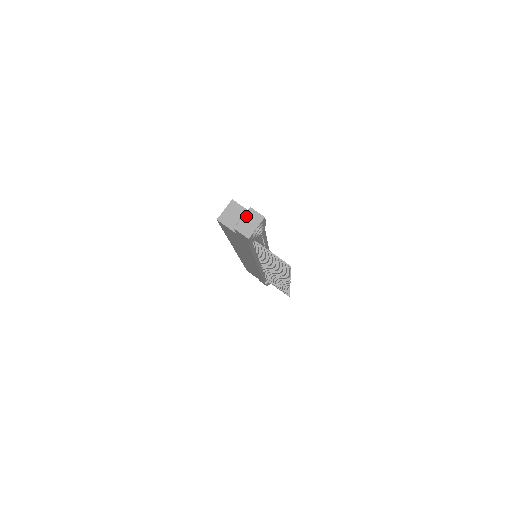
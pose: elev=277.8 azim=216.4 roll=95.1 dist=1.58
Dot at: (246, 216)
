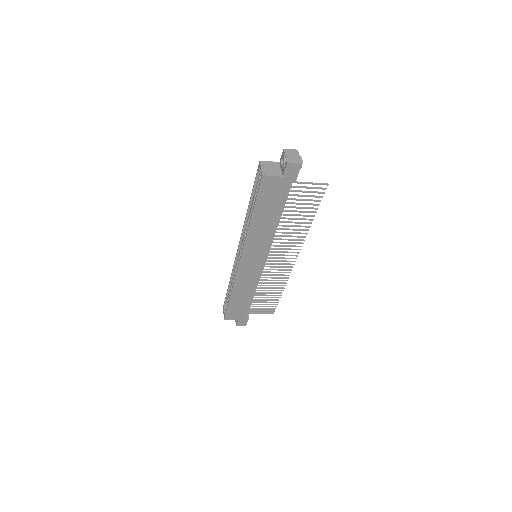
Dot at: (287, 154)
